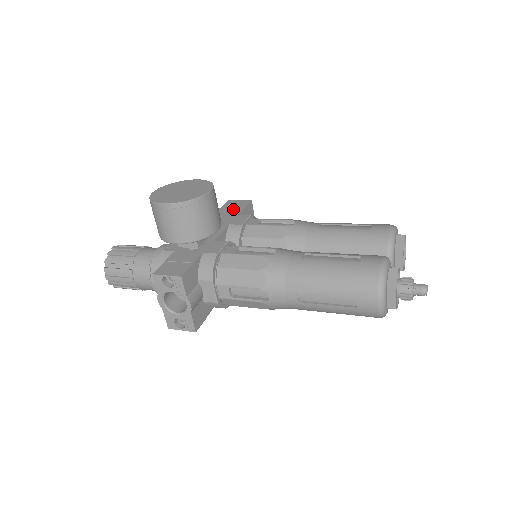
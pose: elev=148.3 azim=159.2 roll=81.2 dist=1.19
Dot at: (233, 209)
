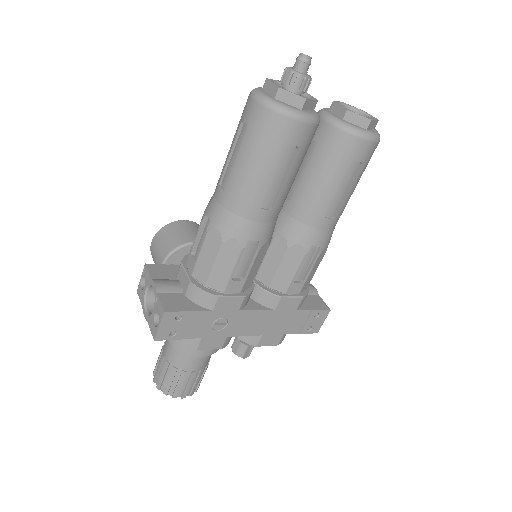
Dot at: occluded
